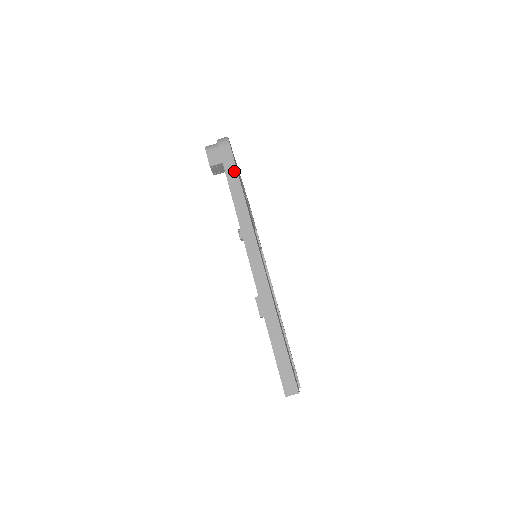
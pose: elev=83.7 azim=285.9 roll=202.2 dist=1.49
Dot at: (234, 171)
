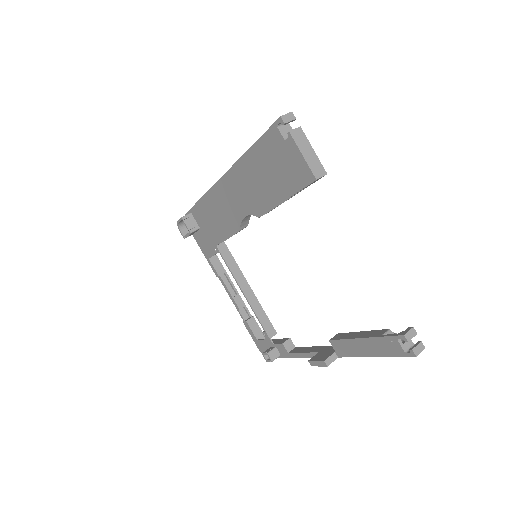
Dot at: occluded
